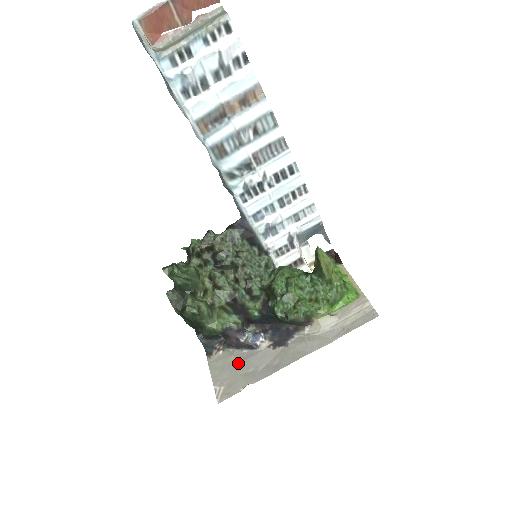
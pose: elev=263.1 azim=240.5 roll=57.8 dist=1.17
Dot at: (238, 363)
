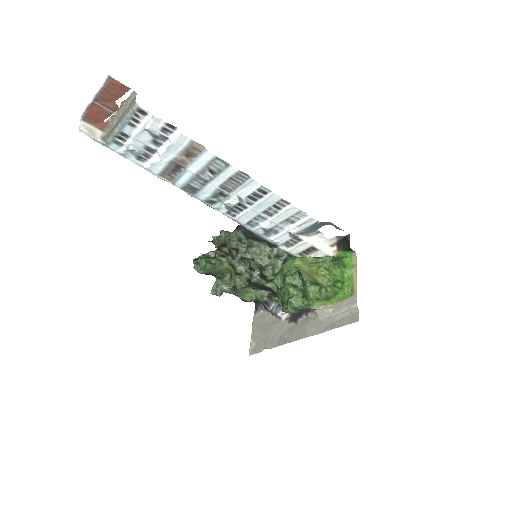
Dot at: (267, 326)
